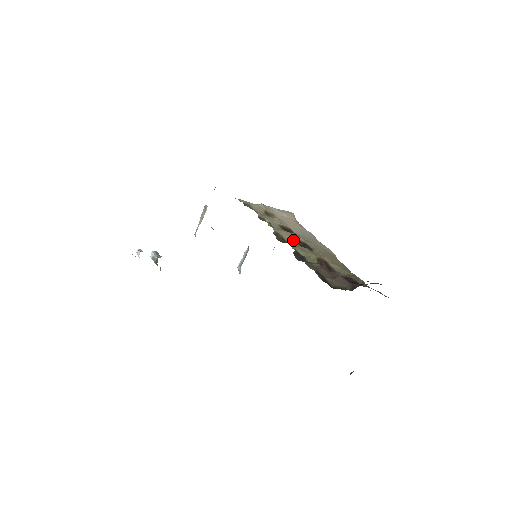
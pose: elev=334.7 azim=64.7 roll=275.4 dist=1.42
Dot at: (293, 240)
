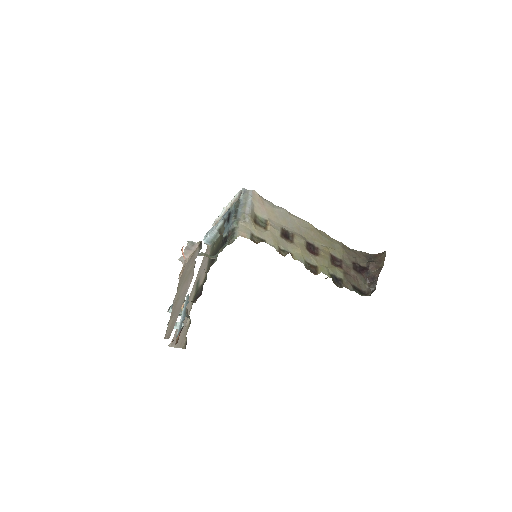
Dot at: (308, 255)
